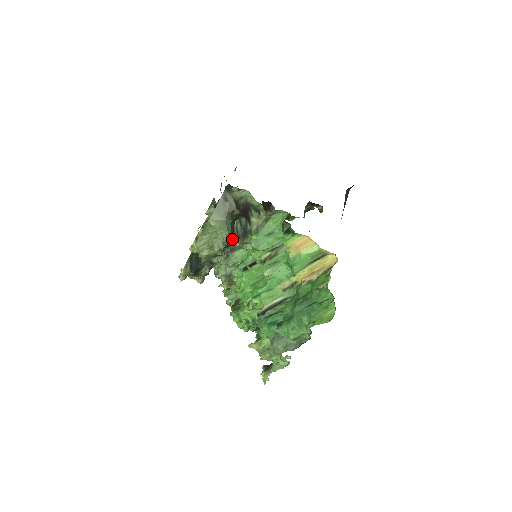
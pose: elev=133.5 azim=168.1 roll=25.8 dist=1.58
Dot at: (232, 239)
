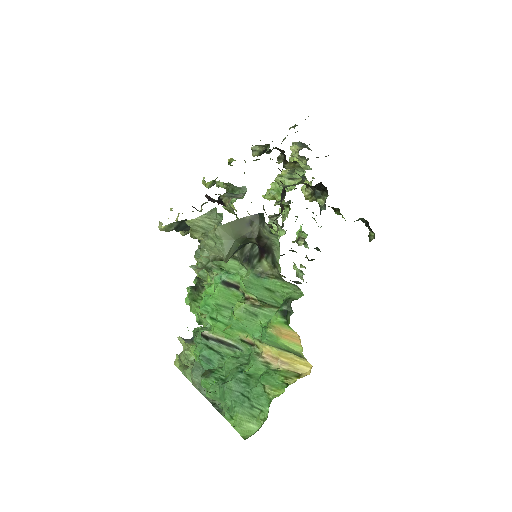
Dot at: occluded
